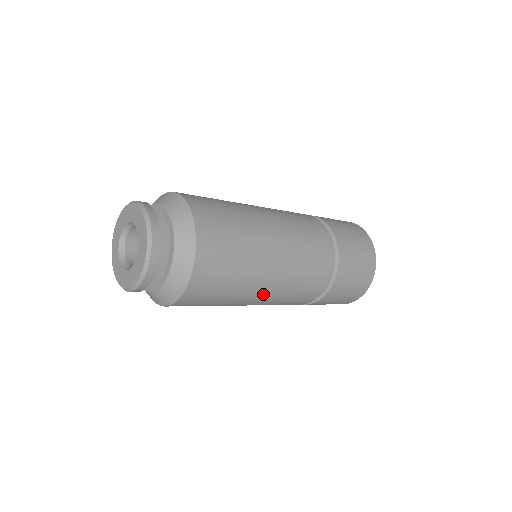
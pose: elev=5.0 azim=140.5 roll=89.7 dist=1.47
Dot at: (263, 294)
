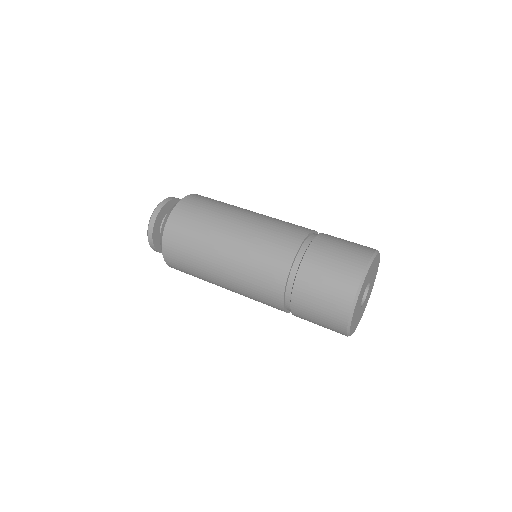
Dot at: (223, 267)
